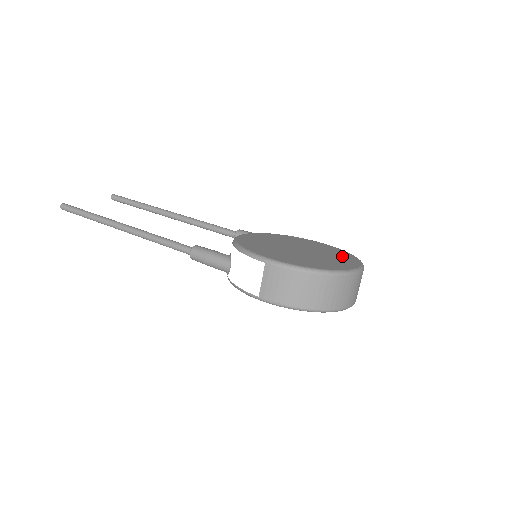
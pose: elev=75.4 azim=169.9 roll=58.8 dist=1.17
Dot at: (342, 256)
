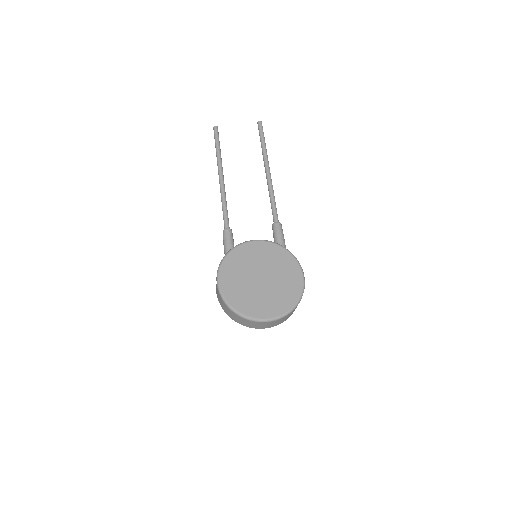
Dot at: (282, 300)
